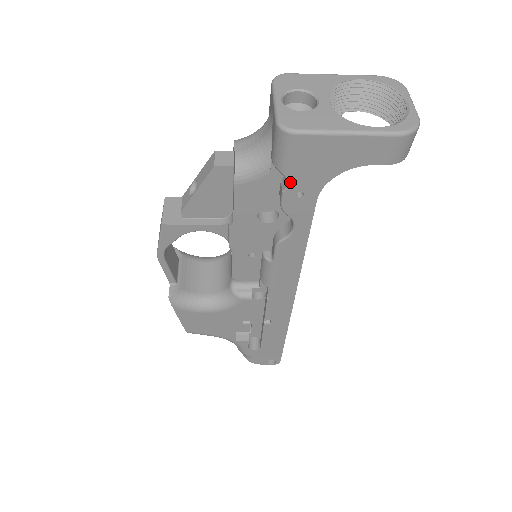
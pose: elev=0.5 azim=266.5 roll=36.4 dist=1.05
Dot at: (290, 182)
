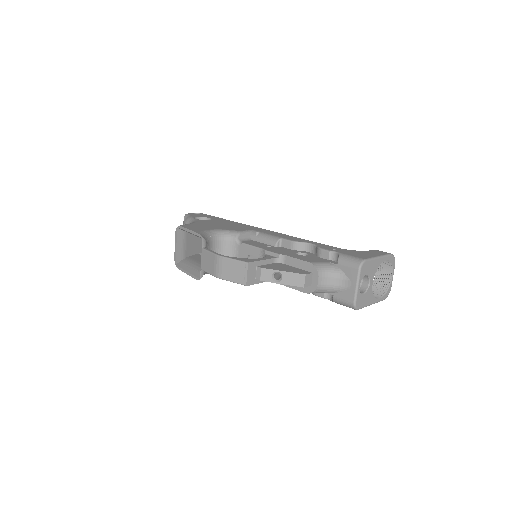
Dot at: (332, 300)
